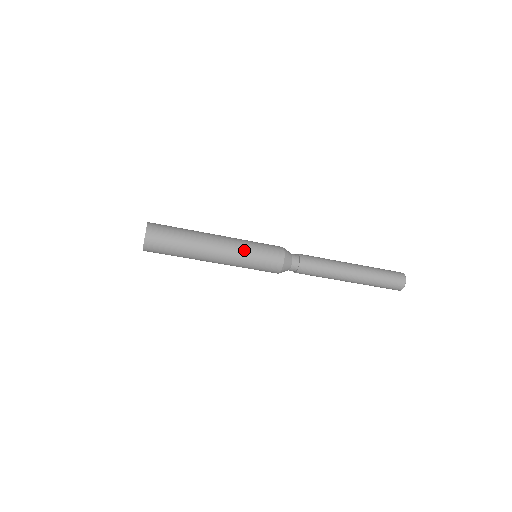
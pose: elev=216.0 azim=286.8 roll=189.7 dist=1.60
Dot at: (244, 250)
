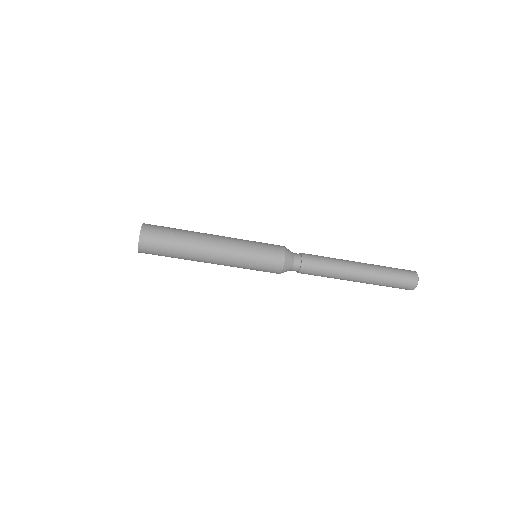
Dot at: (243, 241)
